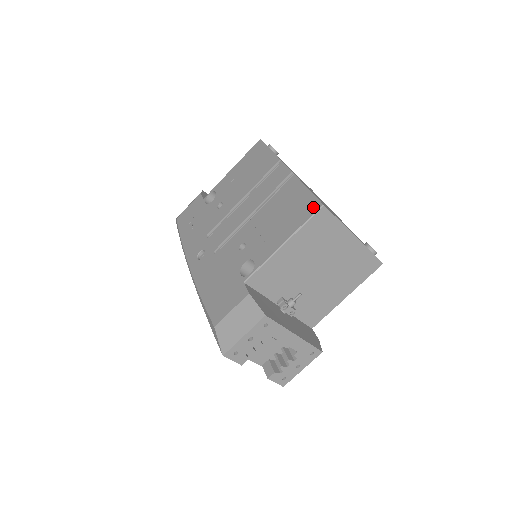
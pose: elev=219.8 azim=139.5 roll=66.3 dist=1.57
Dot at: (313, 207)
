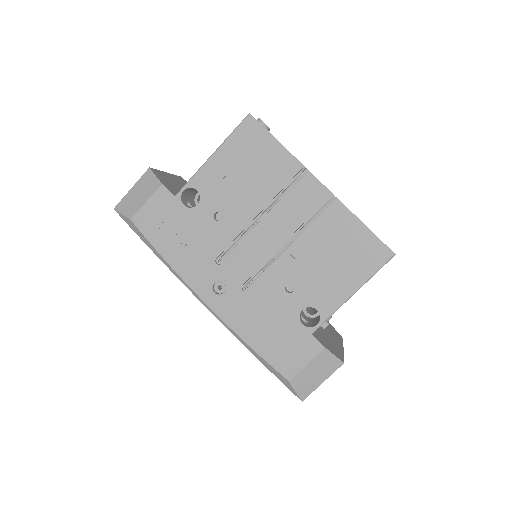
Dot at: (382, 255)
